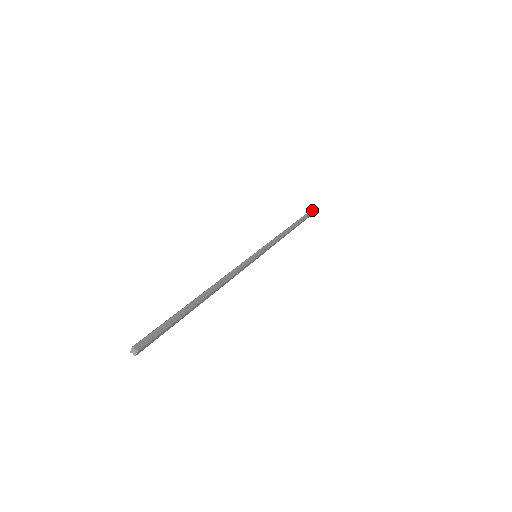
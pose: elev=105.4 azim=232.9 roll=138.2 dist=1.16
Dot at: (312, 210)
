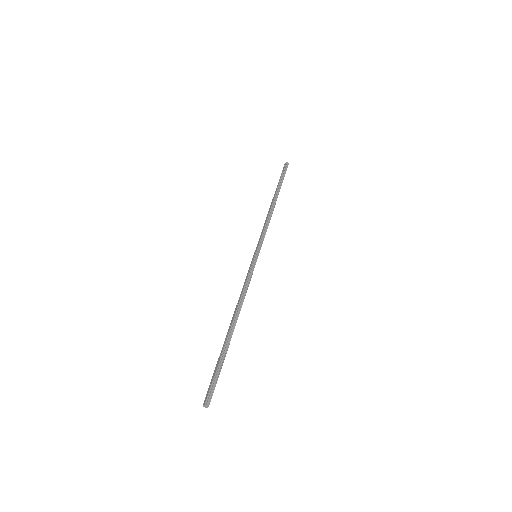
Dot at: (287, 162)
